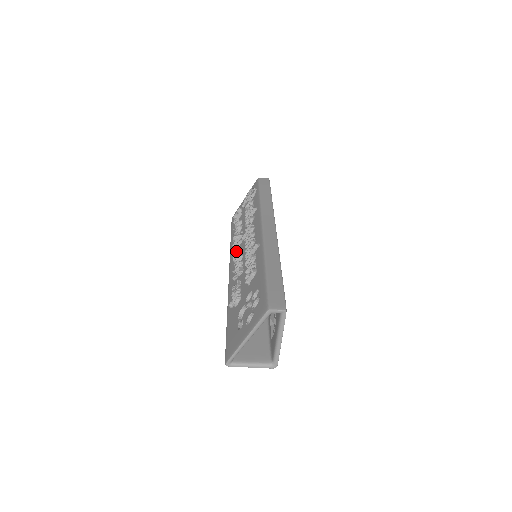
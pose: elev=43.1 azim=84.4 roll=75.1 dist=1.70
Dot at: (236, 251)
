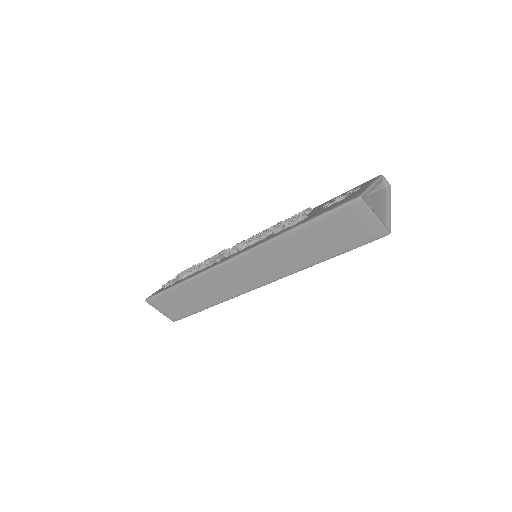
Dot at: (226, 254)
